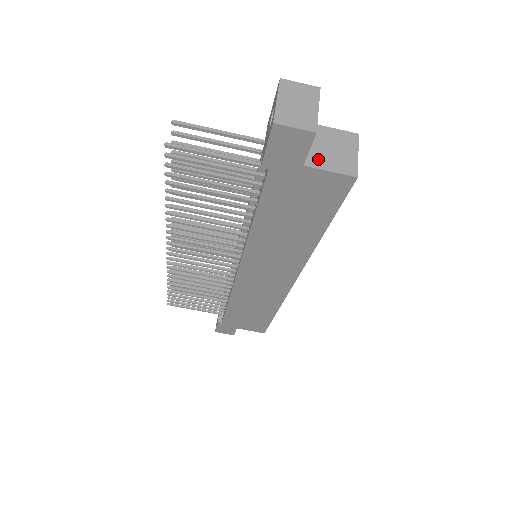
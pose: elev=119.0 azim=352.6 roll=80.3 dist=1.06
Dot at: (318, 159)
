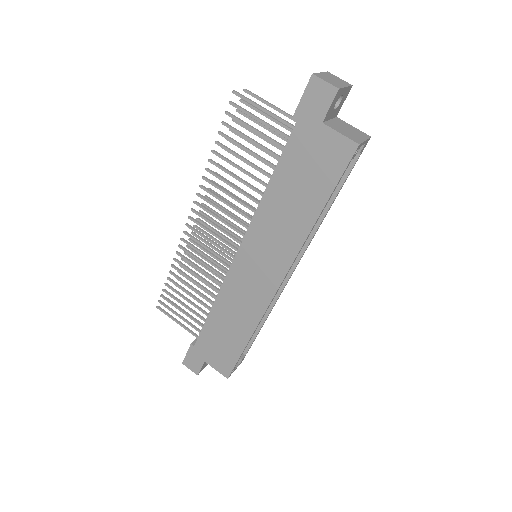
Dot at: (335, 127)
